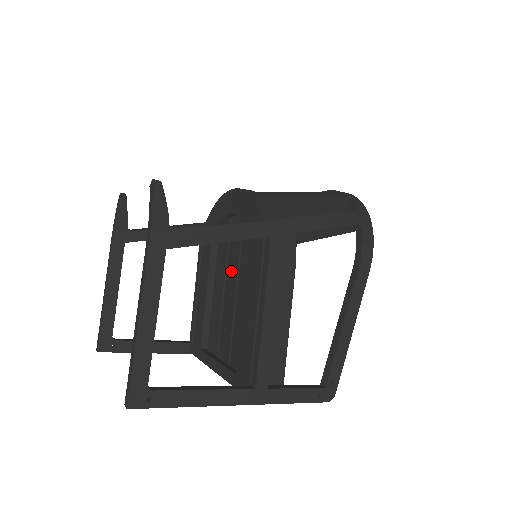
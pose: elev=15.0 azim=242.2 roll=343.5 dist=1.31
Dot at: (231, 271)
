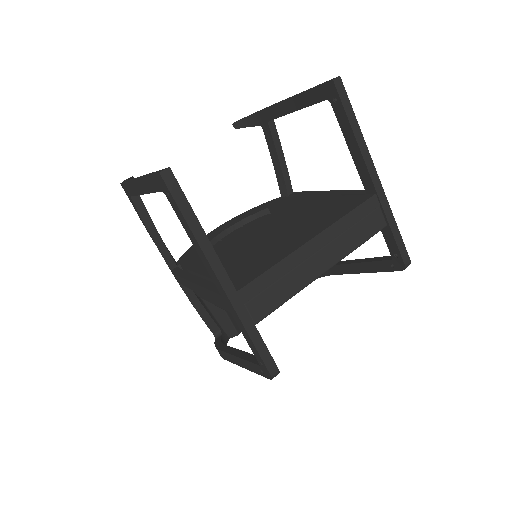
Dot at: (253, 237)
